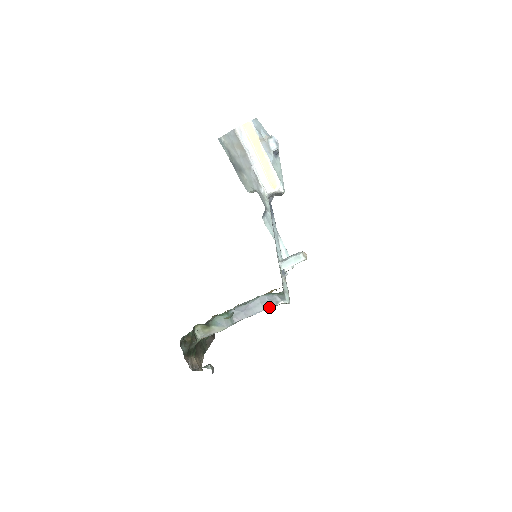
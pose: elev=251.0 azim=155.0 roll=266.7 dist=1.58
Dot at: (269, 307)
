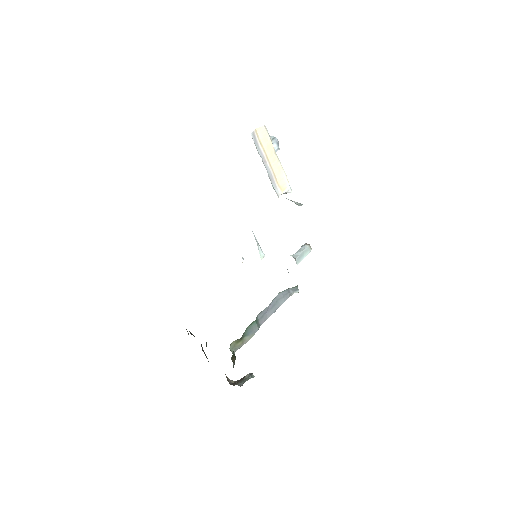
Dot at: occluded
